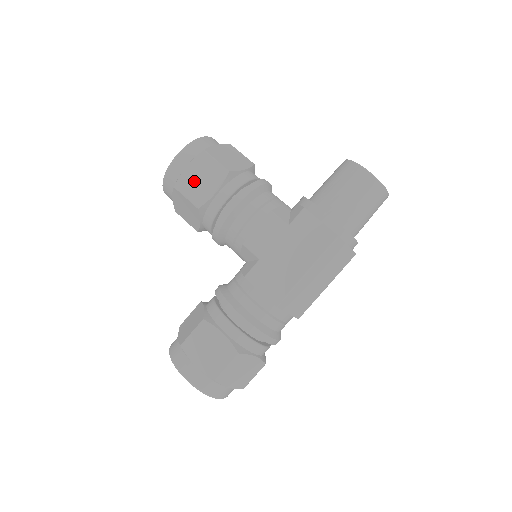
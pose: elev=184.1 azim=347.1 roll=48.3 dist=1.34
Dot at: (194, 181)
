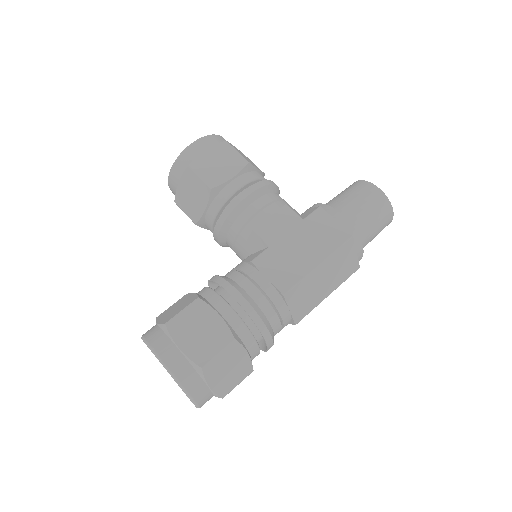
Dot at: (211, 164)
